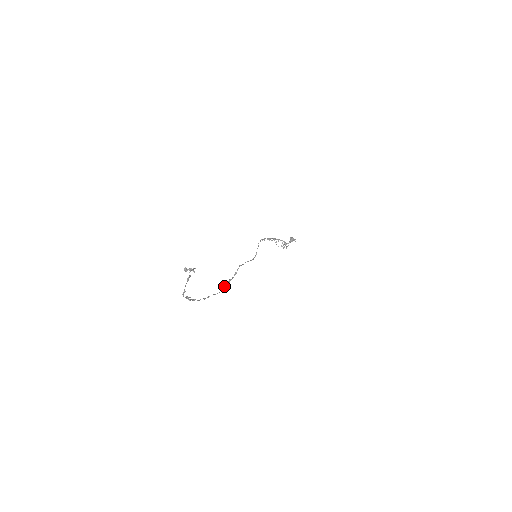
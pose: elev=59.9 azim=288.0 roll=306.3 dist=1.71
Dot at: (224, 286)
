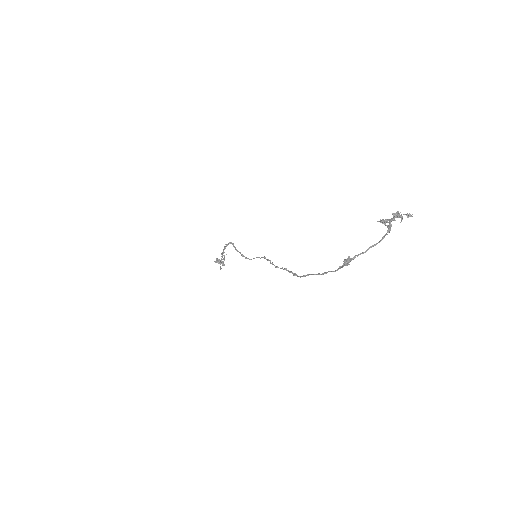
Dot at: occluded
